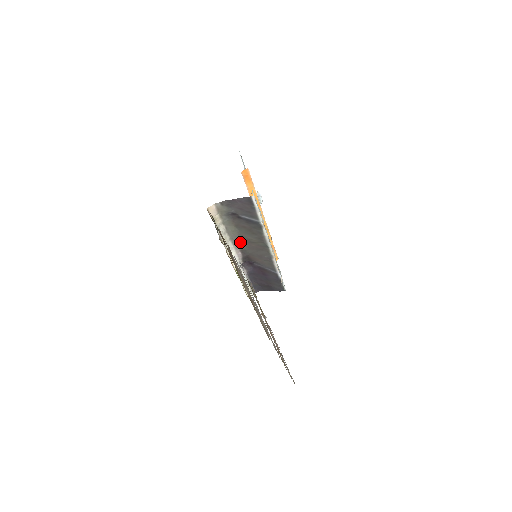
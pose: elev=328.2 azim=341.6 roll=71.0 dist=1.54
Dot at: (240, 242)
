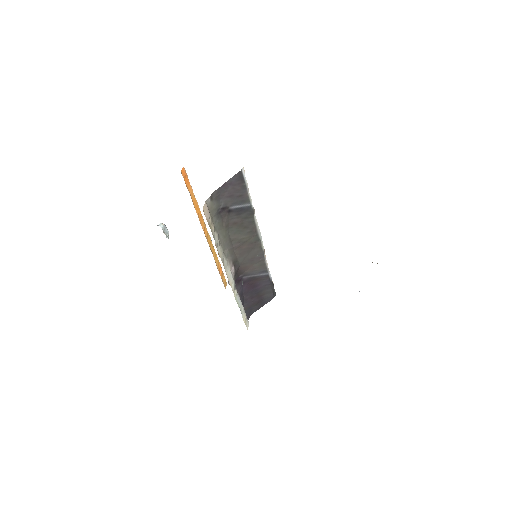
Dot at: (231, 251)
